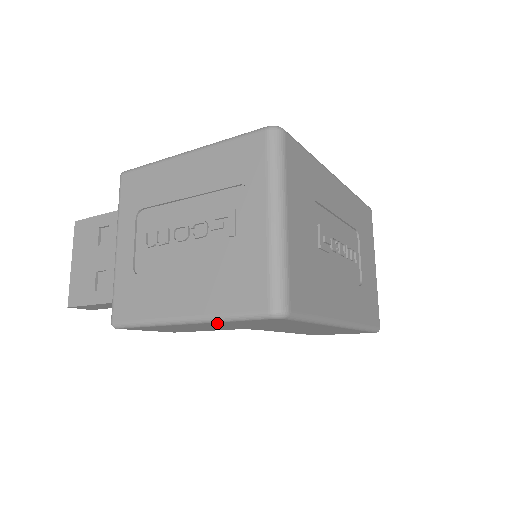
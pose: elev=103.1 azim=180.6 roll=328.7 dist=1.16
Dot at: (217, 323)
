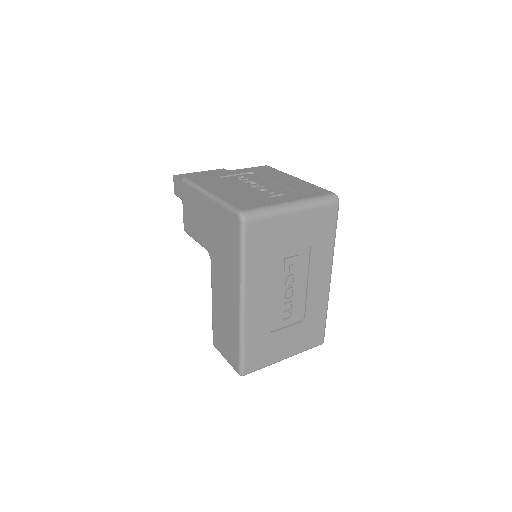
Dot at: (216, 208)
